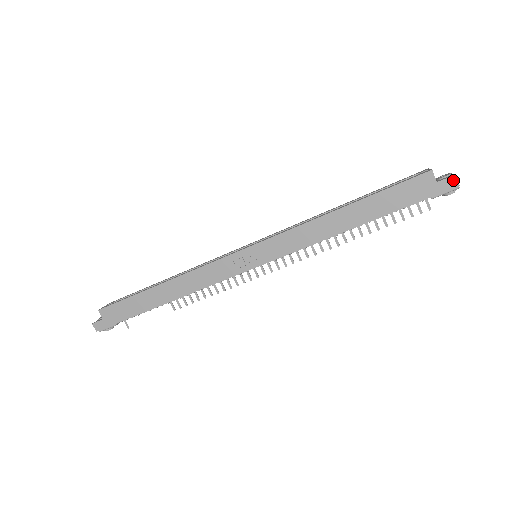
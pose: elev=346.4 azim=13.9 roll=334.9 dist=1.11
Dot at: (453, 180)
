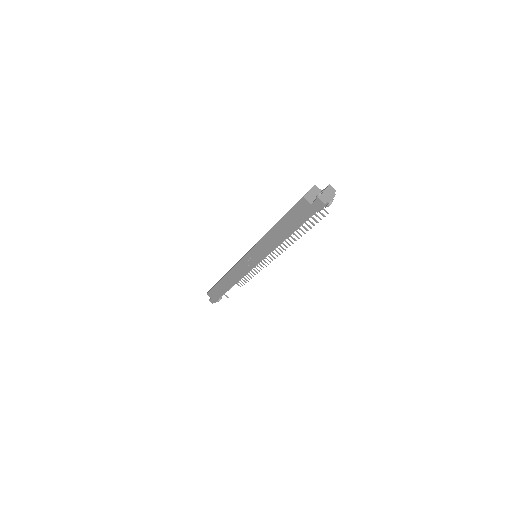
Dot at: (319, 201)
